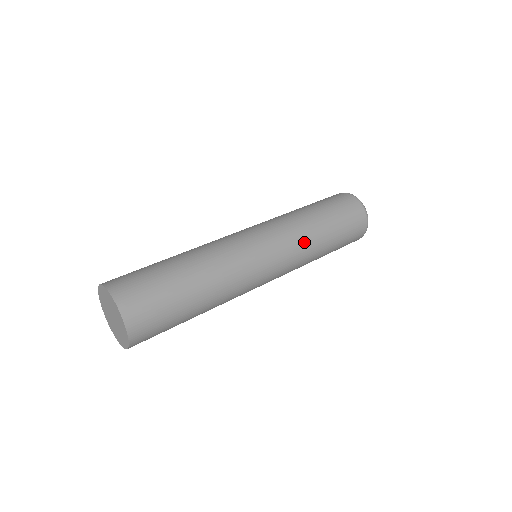
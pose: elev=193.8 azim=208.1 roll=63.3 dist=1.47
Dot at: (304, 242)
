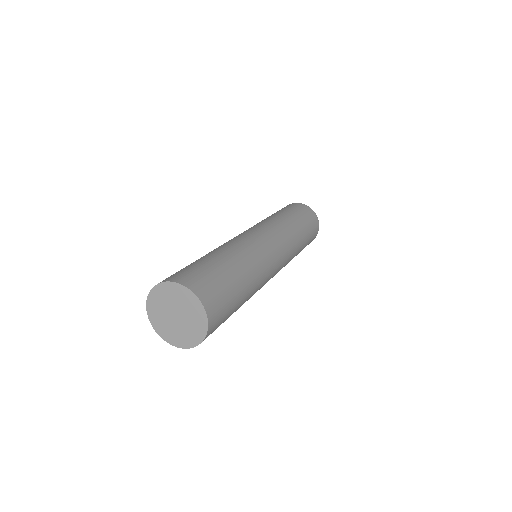
Dot at: (293, 256)
